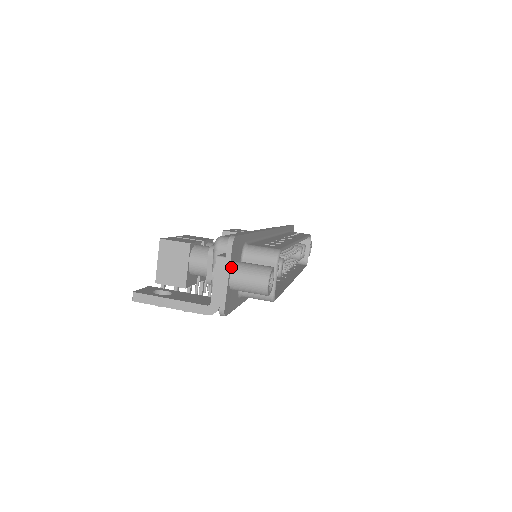
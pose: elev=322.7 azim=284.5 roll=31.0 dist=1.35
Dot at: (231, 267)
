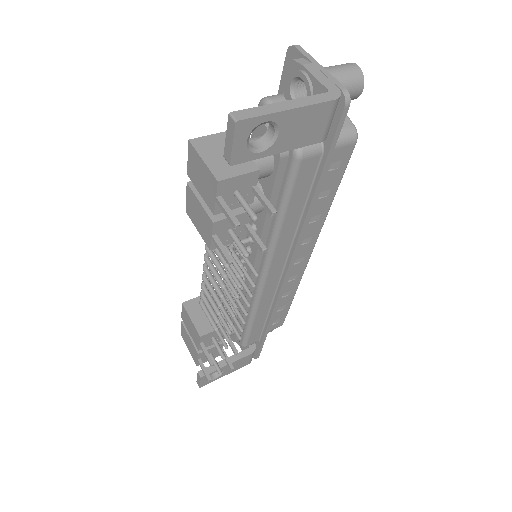
Dot at: occluded
